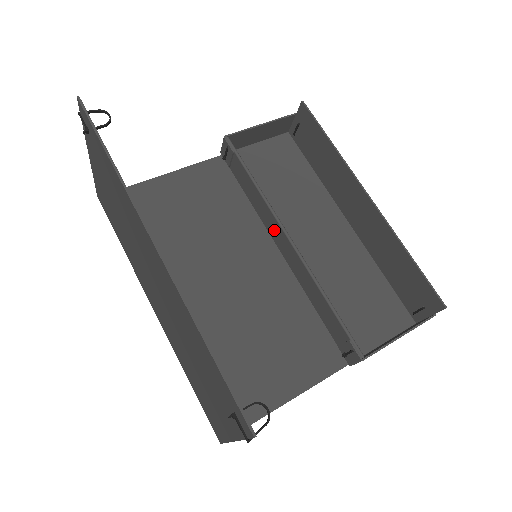
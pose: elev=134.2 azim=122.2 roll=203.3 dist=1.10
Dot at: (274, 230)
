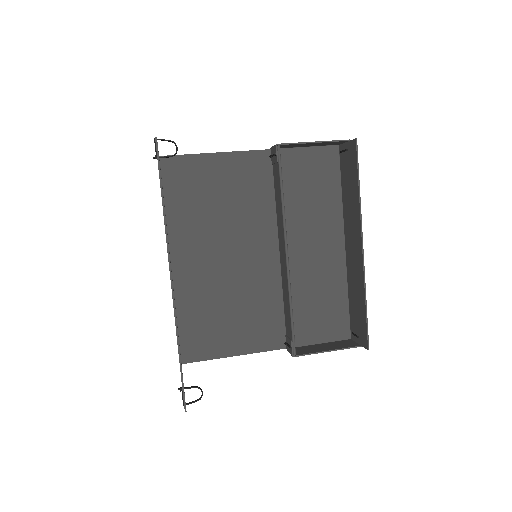
Dot at: (281, 236)
